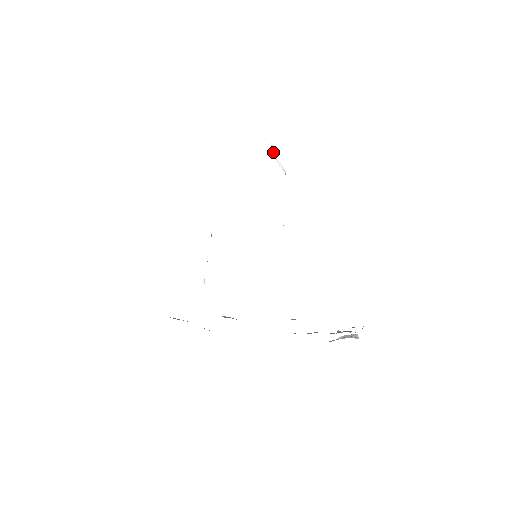
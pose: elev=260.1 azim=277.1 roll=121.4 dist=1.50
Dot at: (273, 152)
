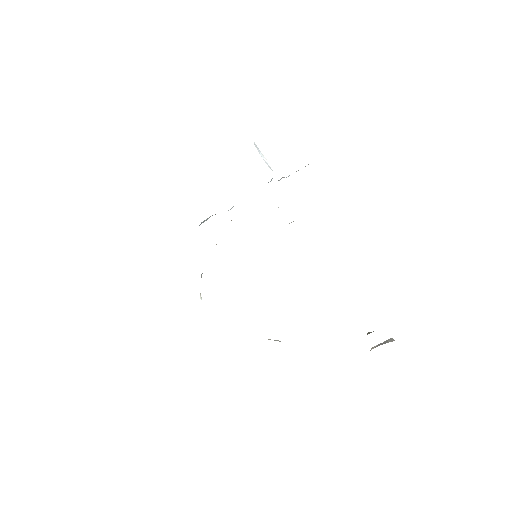
Dot at: occluded
